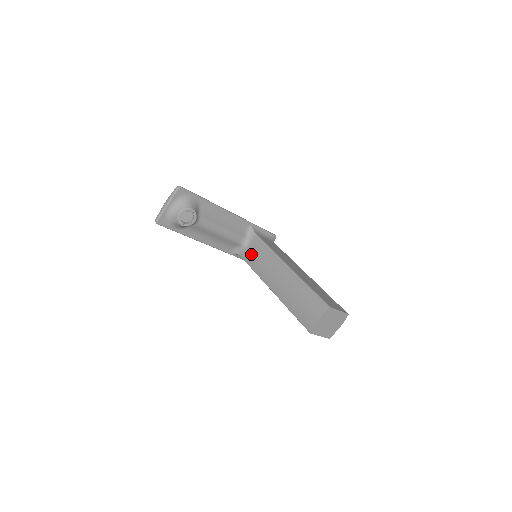
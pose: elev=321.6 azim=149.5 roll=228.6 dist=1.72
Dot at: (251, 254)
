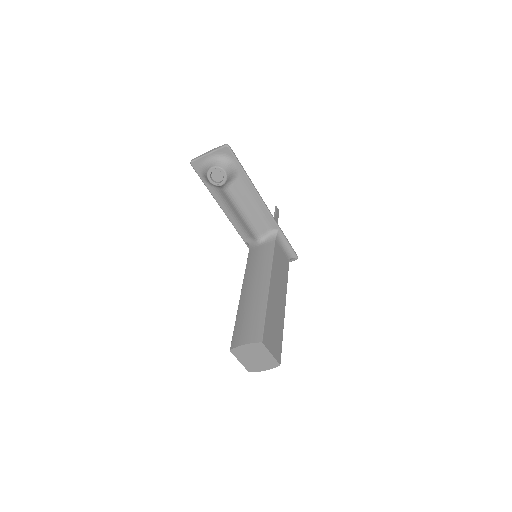
Dot at: (256, 252)
